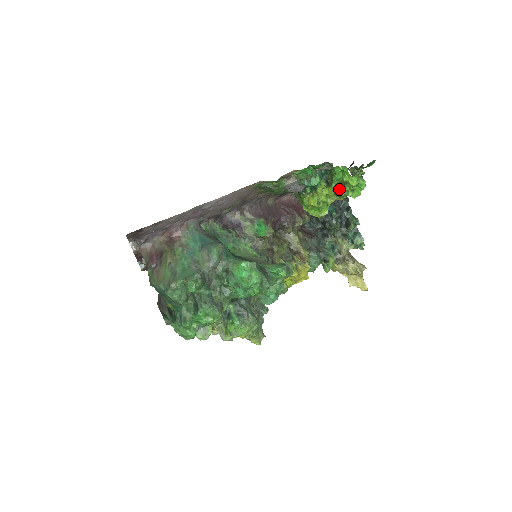
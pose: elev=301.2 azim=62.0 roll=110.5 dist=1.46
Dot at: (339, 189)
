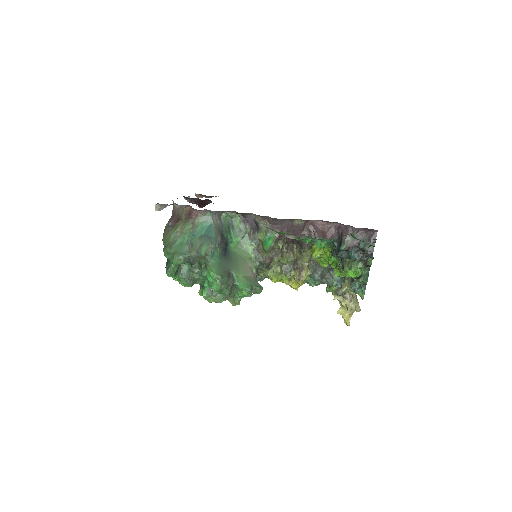
Dot at: (339, 261)
